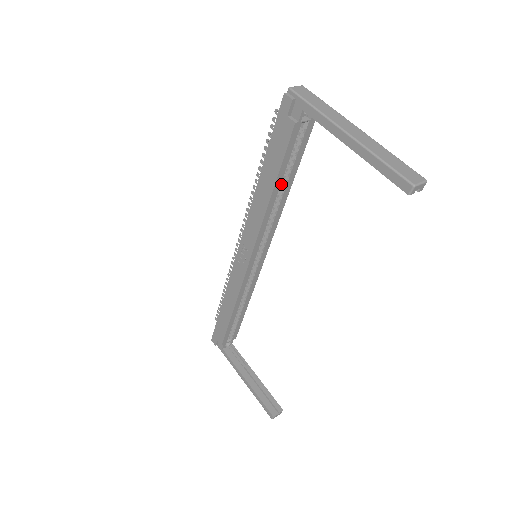
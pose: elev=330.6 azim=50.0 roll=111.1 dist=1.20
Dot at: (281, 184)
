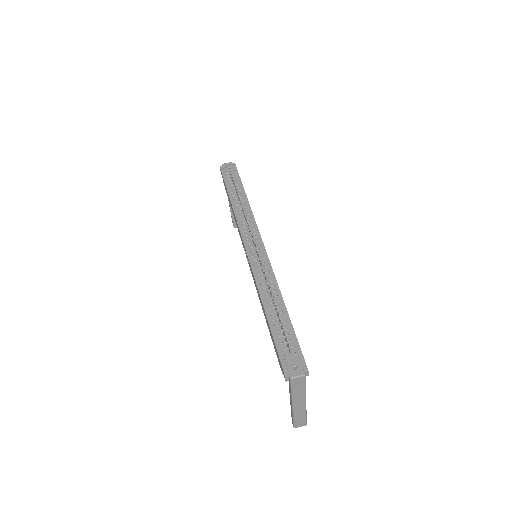
Dot at: occluded
